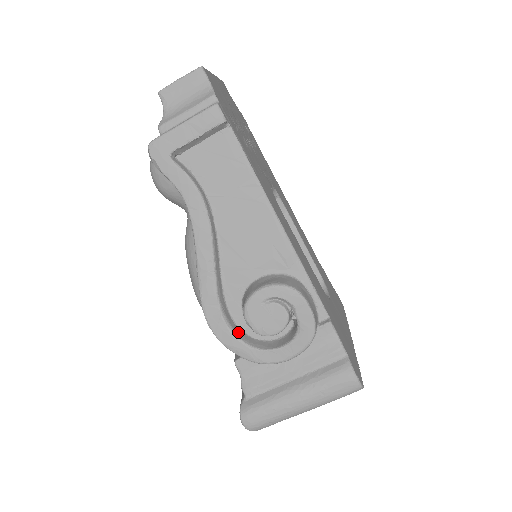
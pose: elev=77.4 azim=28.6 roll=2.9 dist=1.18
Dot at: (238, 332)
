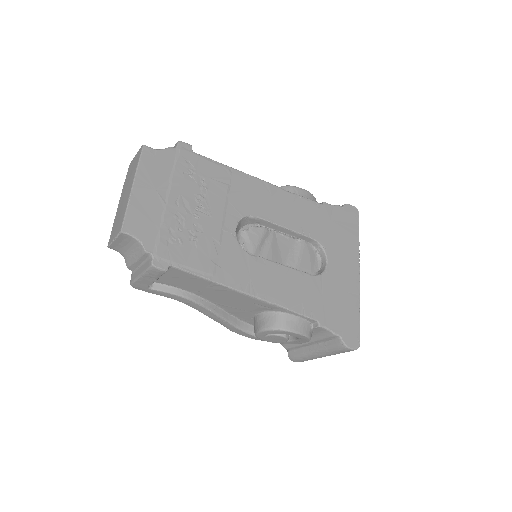
Dot at: occluded
